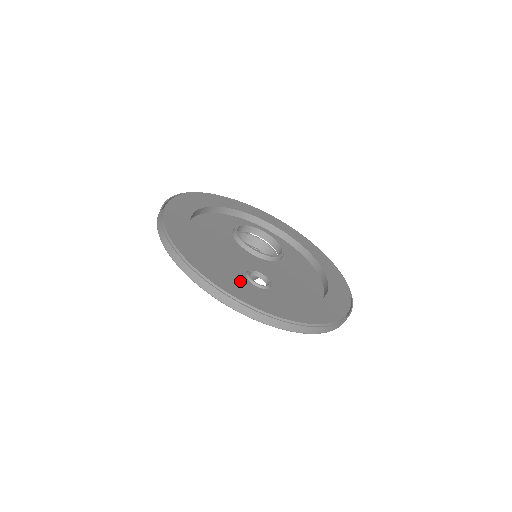
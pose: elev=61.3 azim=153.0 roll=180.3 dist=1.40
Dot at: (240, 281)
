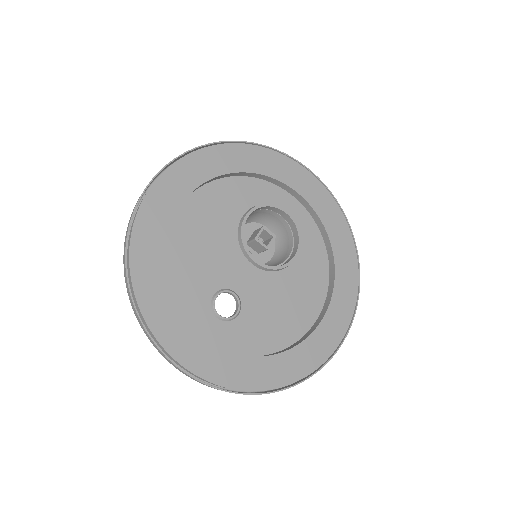
Dot at: (186, 319)
